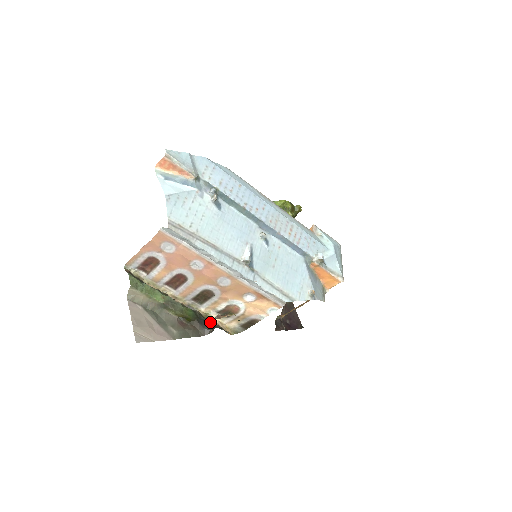
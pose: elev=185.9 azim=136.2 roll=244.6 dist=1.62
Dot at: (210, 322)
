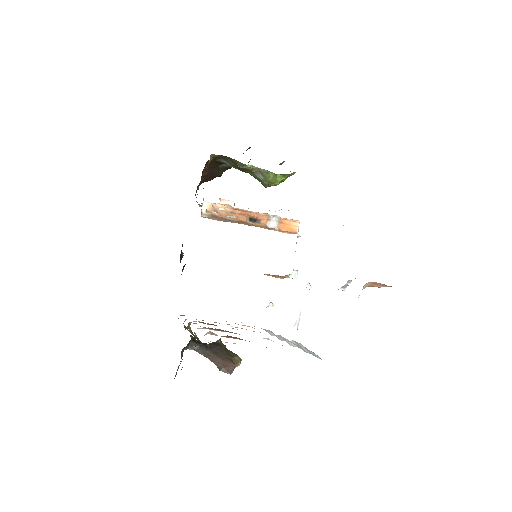
Dot at: occluded
